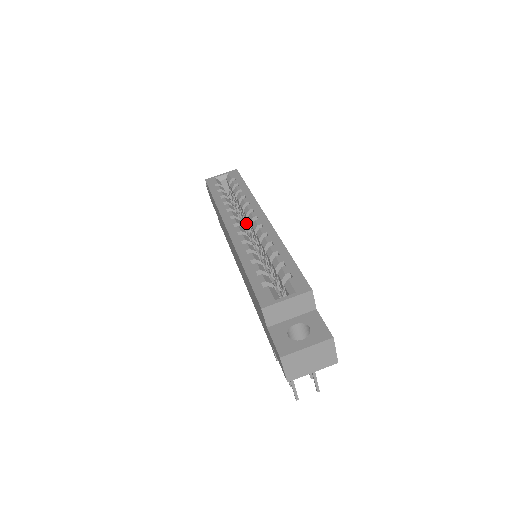
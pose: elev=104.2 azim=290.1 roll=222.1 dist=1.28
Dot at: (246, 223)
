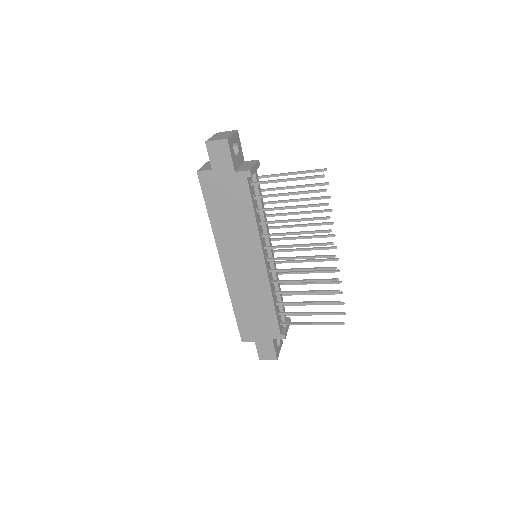
Dot at: occluded
